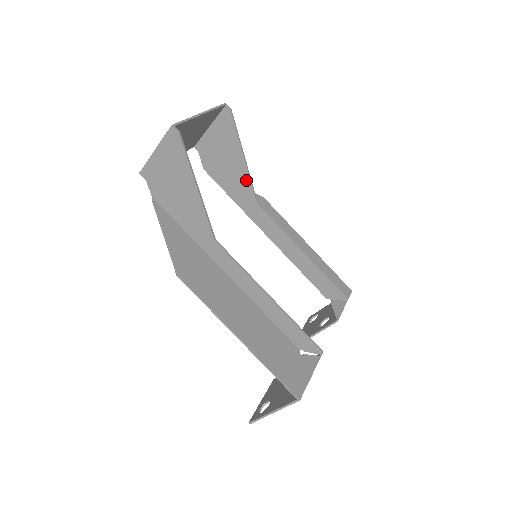
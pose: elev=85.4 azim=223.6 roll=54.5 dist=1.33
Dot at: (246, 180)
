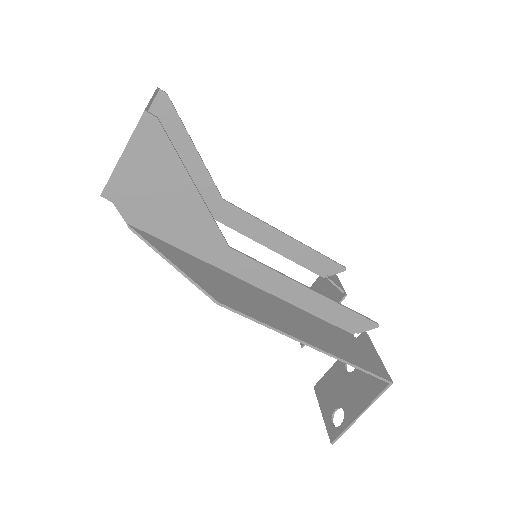
Dot at: (204, 176)
